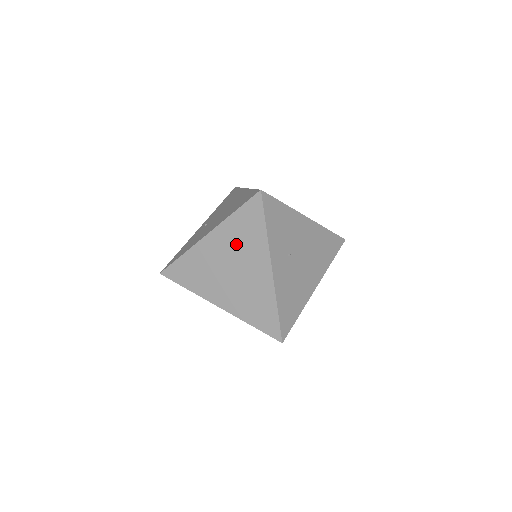
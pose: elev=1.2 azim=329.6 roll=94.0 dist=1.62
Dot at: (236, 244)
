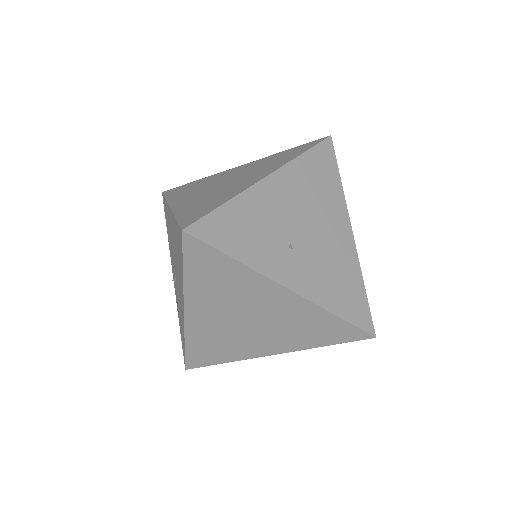
Dot at: (223, 298)
